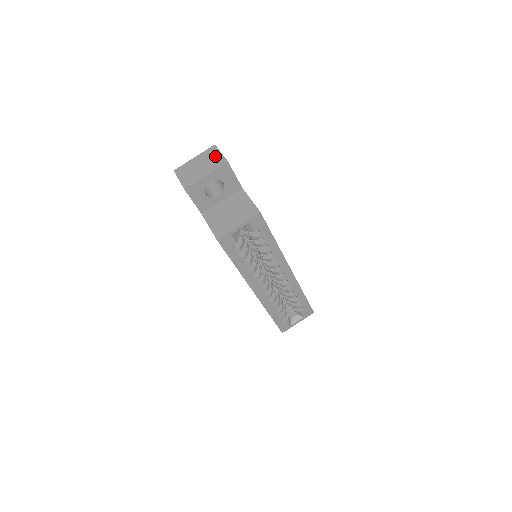
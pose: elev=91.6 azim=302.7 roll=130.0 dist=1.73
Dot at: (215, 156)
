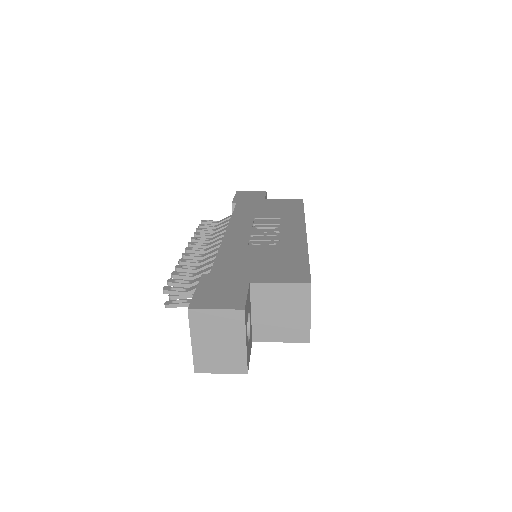
Dot at: (216, 319)
